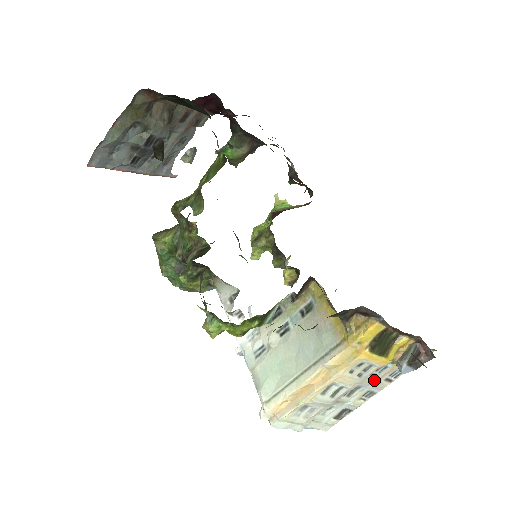
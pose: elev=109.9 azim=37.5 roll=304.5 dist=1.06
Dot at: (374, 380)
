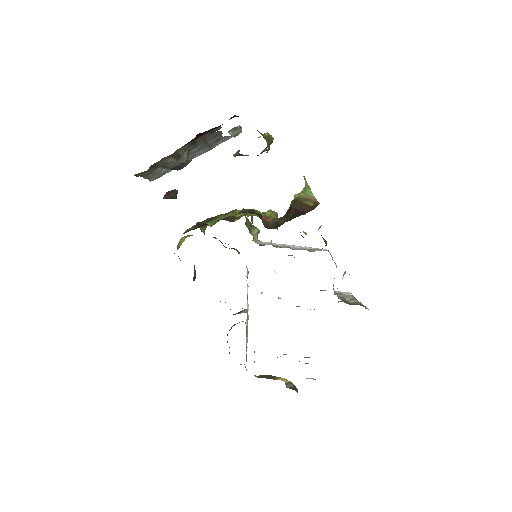
Dot at: occluded
